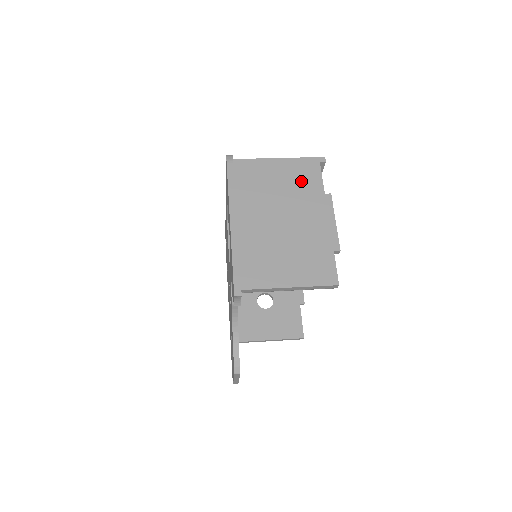
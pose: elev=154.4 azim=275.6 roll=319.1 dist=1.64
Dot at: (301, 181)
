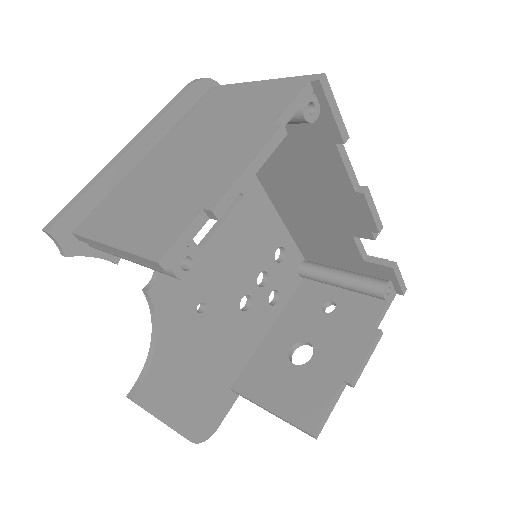
Dot at: (259, 107)
